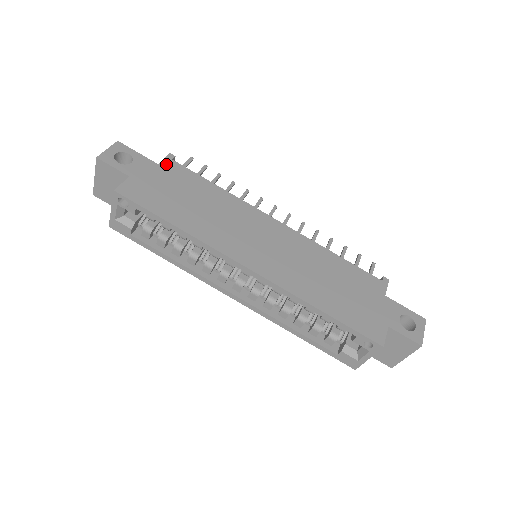
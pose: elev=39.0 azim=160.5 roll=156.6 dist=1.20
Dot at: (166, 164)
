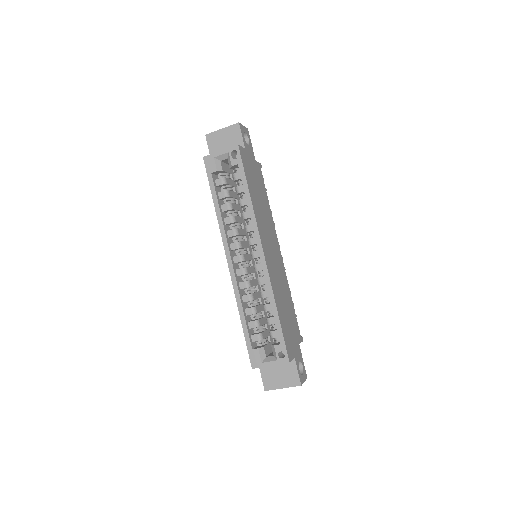
Dot at: (258, 165)
